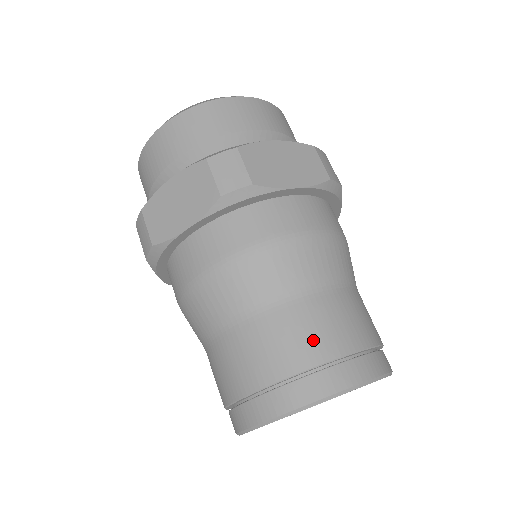
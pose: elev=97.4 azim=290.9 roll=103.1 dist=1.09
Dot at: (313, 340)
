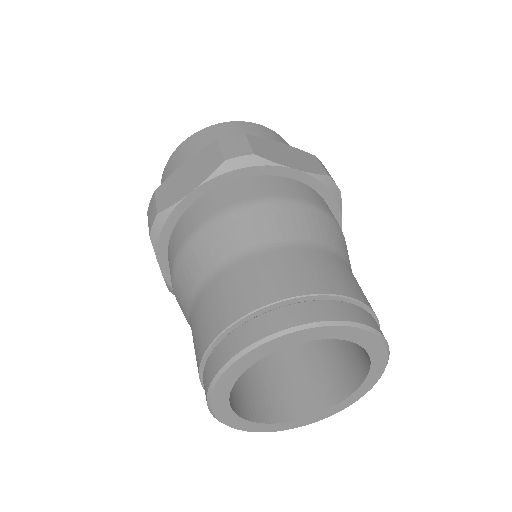
Dot at: (297, 276)
